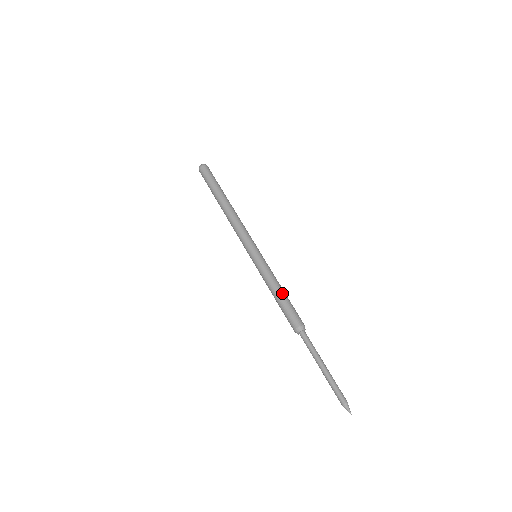
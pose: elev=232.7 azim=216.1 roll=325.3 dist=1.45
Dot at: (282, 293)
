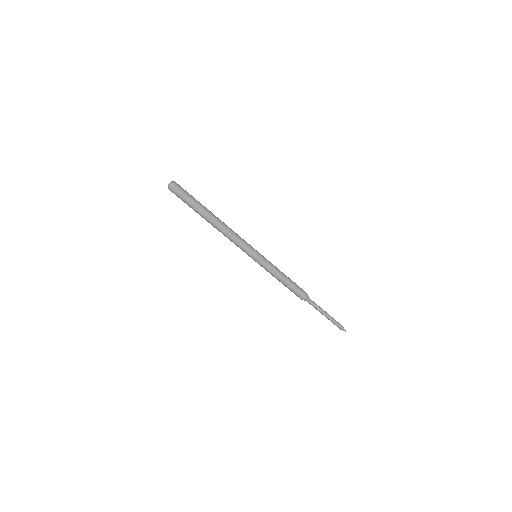
Dot at: (287, 279)
